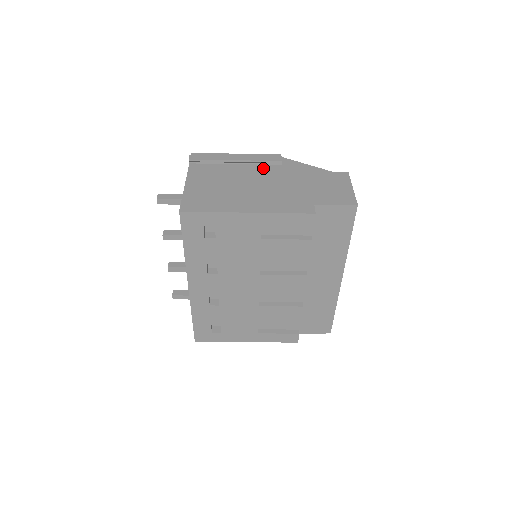
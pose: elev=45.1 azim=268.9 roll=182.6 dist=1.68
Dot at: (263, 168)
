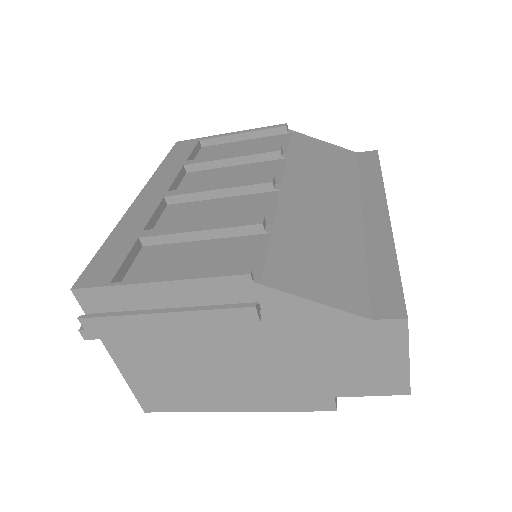
Dot at: occluded
